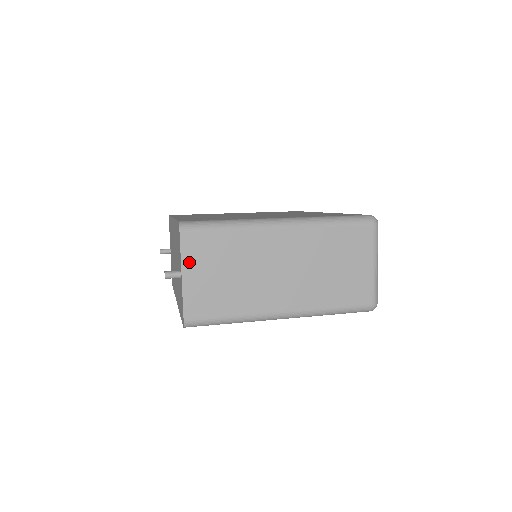
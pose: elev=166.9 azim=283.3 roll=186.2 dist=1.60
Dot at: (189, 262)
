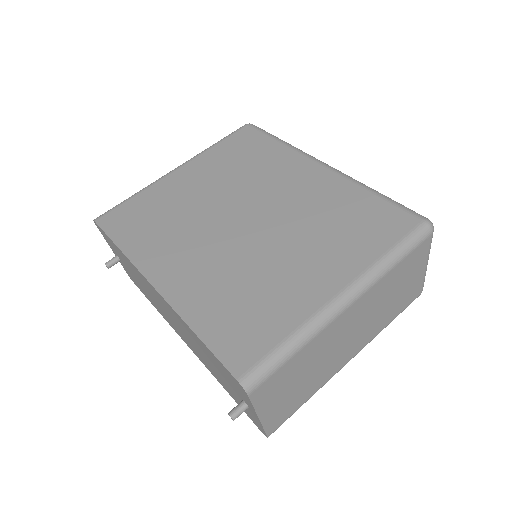
Dot at: (263, 405)
